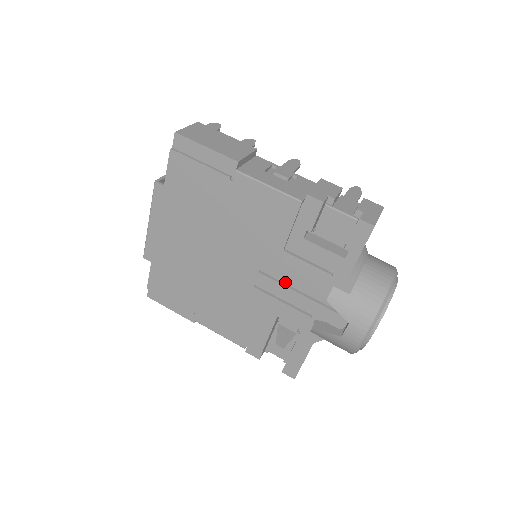
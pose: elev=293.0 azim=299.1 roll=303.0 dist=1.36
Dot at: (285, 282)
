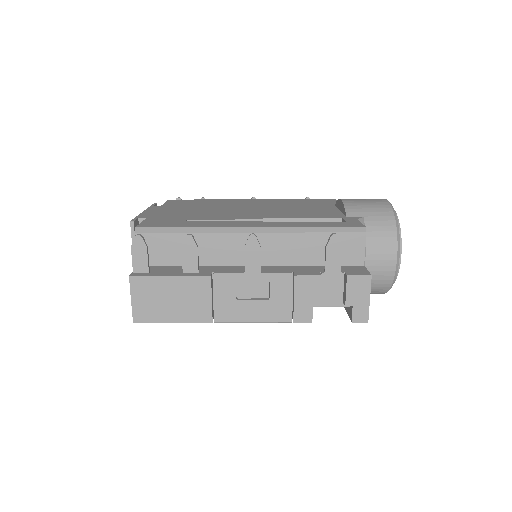
Dot at: occluded
